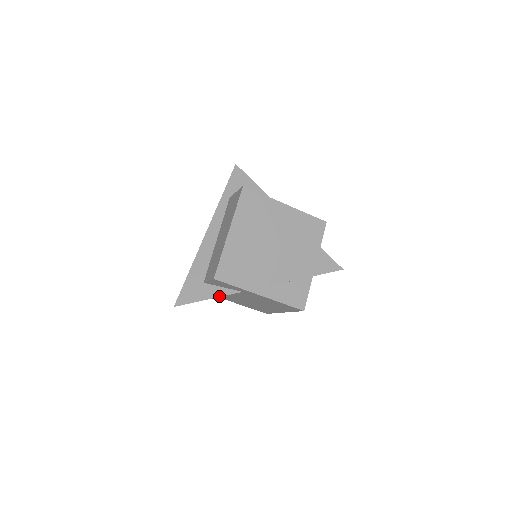
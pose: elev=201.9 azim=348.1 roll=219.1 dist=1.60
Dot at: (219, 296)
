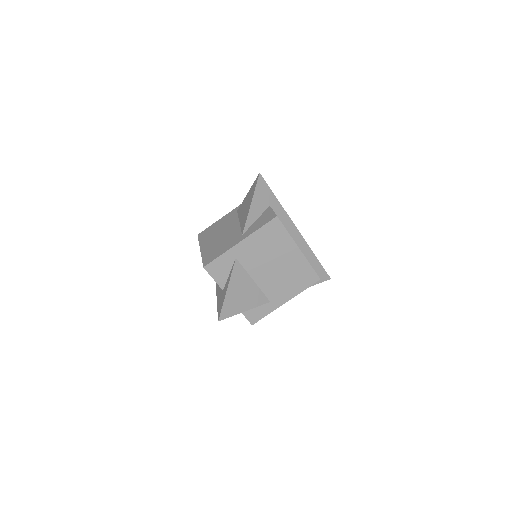
Dot at: (230, 279)
